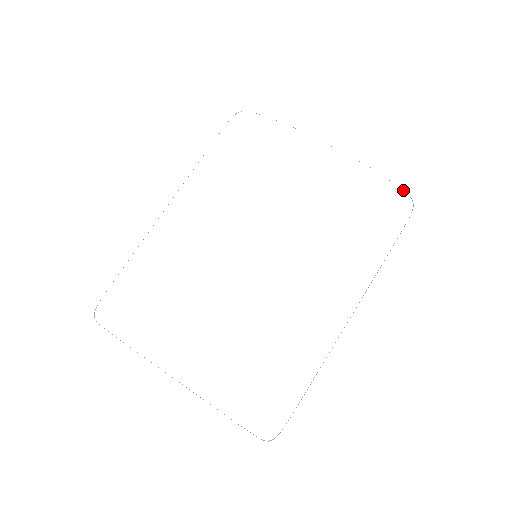
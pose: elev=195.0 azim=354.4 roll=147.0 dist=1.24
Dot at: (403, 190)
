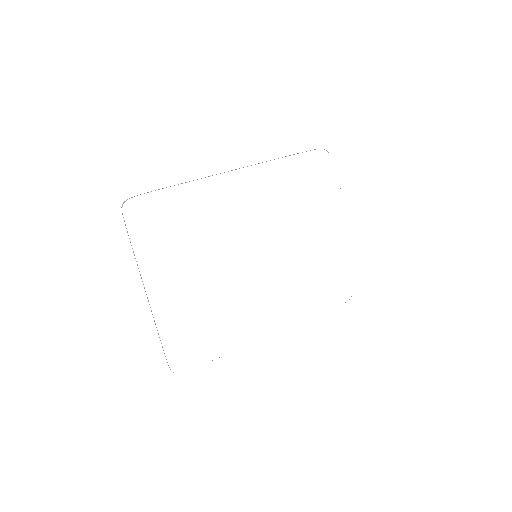
Dot at: occluded
